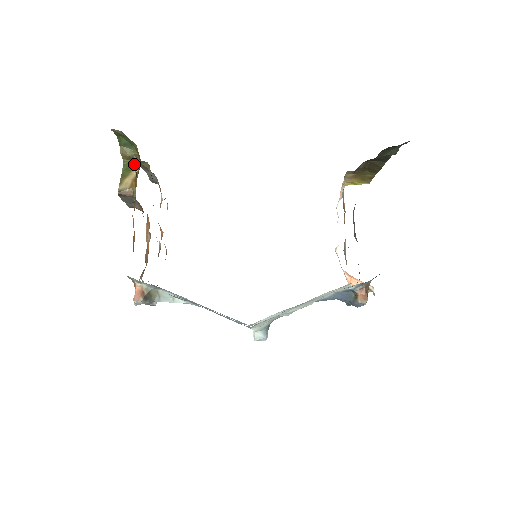
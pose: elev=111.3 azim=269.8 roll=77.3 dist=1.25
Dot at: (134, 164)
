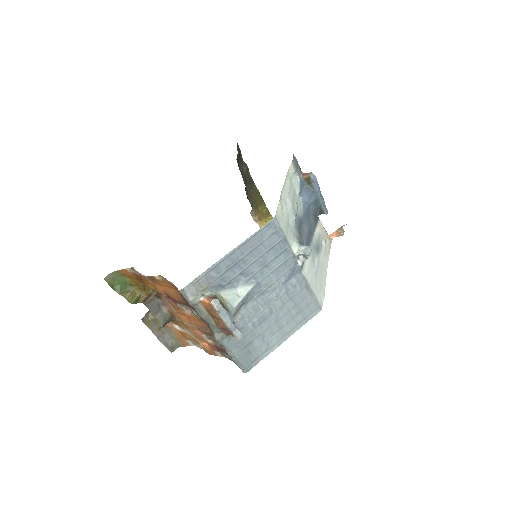
Dot at: (138, 298)
